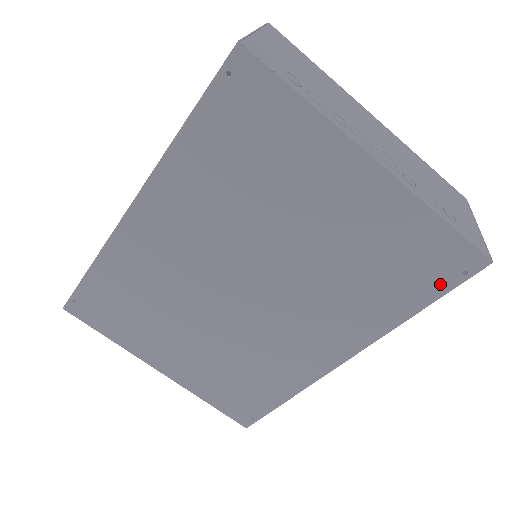
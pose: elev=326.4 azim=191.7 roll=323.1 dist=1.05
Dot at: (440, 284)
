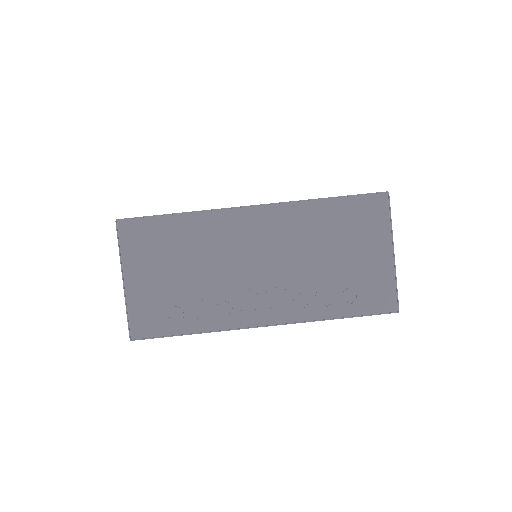
Dot at: occluded
